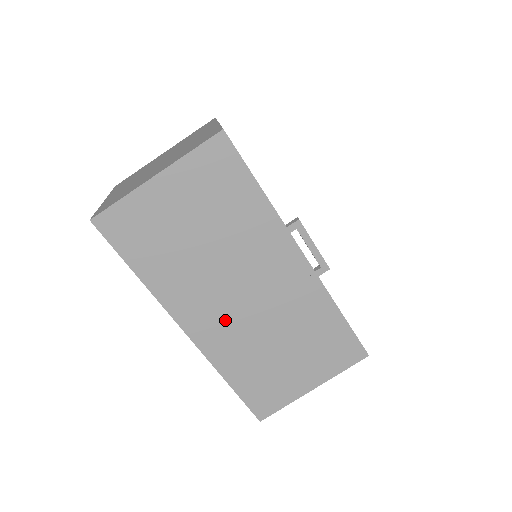
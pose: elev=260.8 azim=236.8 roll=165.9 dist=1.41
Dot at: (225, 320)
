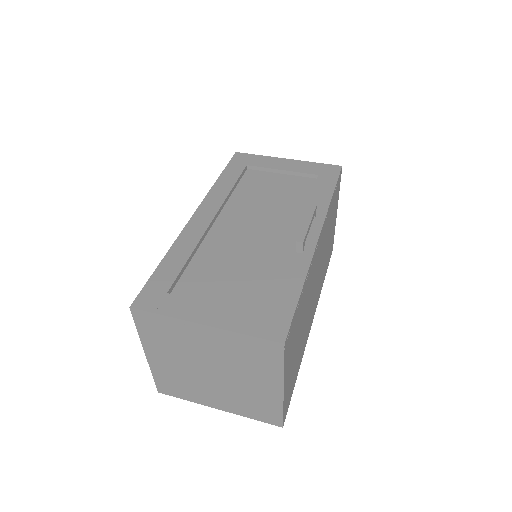
Dot at: (316, 294)
